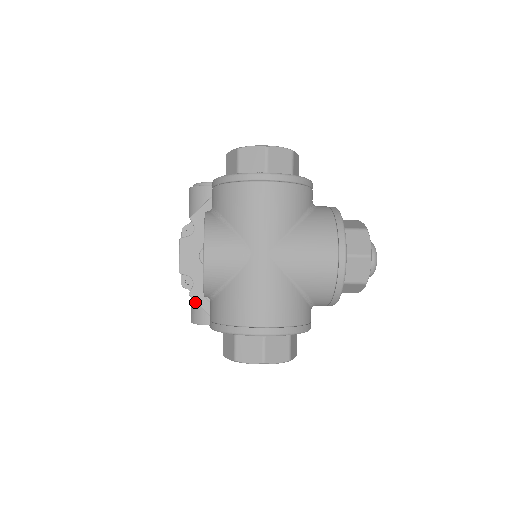
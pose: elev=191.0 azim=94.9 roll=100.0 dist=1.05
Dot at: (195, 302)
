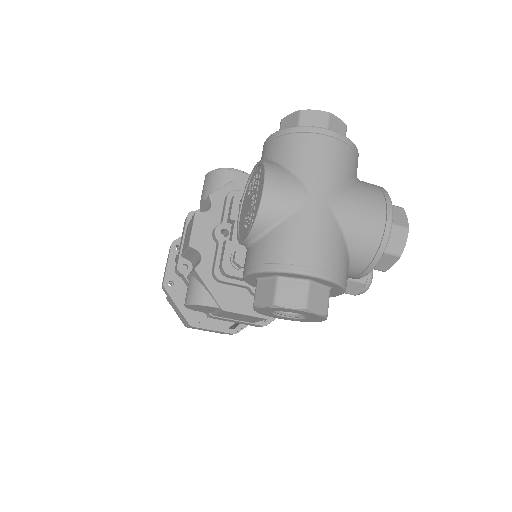
Dot at: (197, 281)
